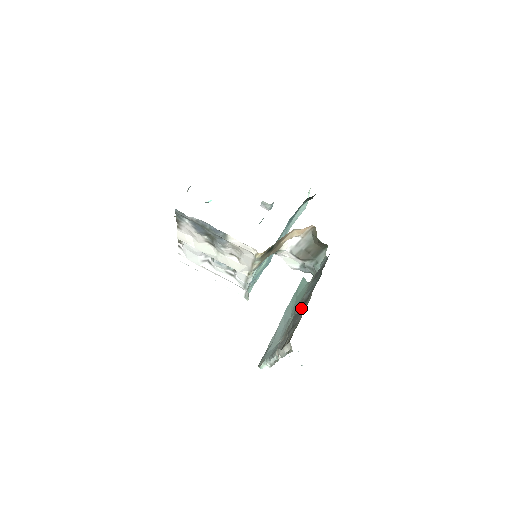
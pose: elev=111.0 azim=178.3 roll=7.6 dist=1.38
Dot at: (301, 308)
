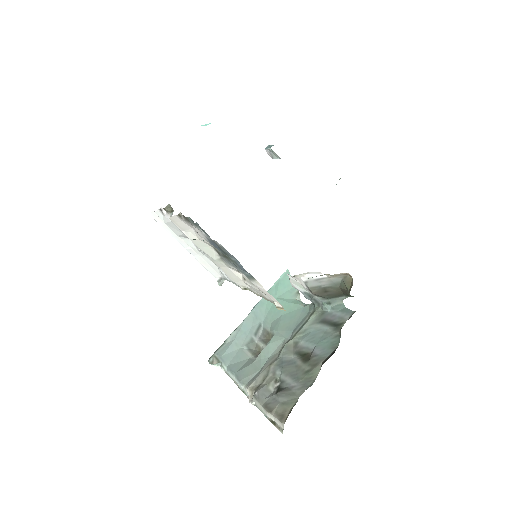
Dot at: (297, 361)
